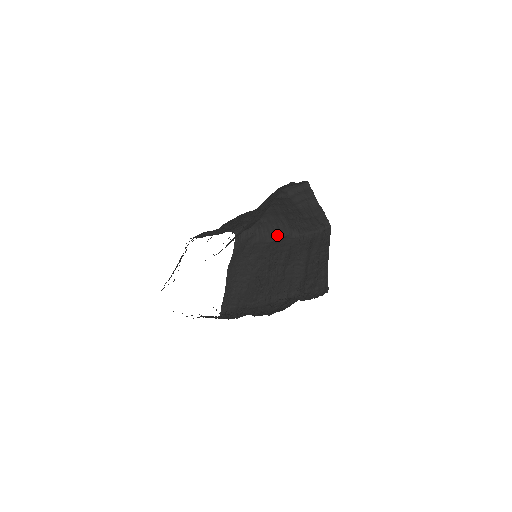
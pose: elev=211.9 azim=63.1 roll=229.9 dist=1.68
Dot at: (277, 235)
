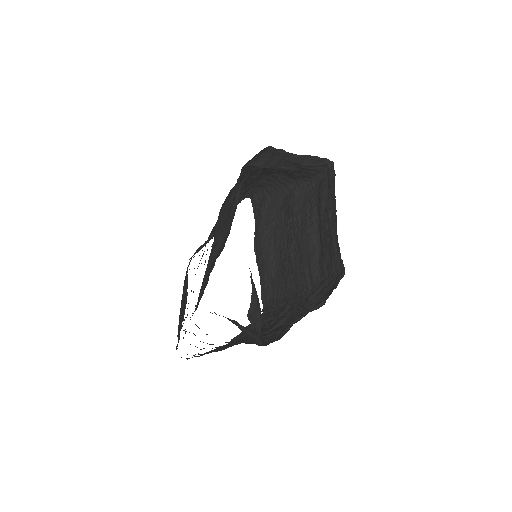
Dot at: (285, 190)
